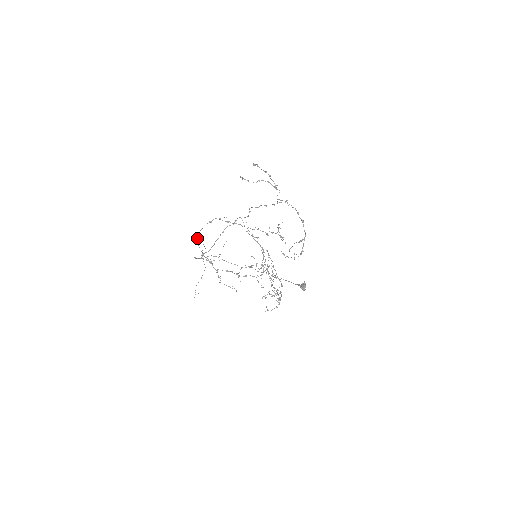
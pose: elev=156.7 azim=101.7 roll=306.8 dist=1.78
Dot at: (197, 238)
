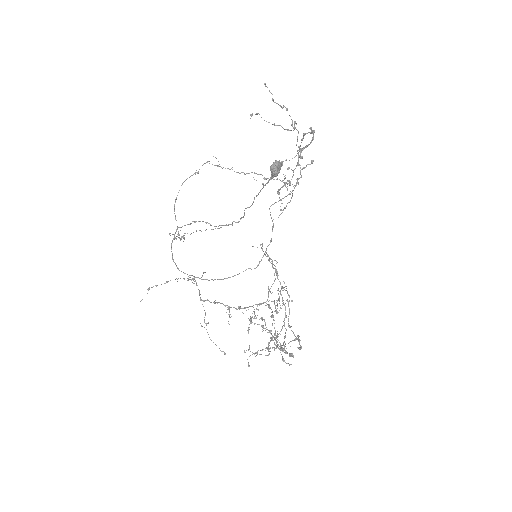
Dot at: (175, 199)
